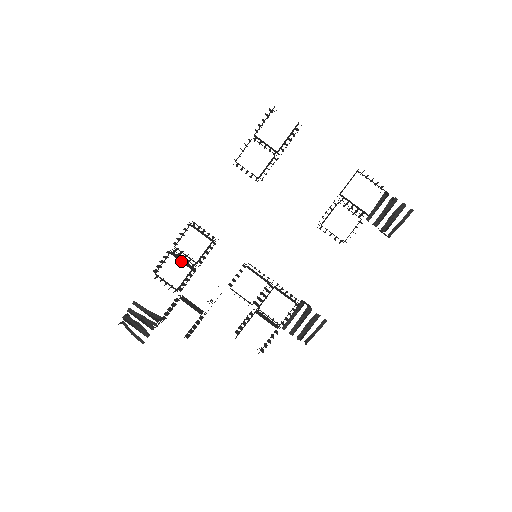
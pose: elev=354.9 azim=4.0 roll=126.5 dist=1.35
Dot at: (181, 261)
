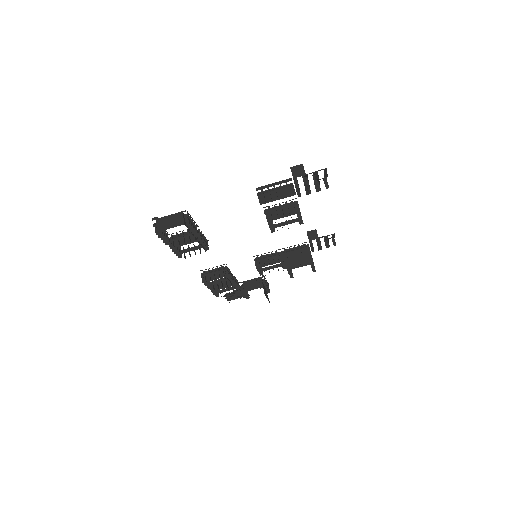
Dot at: (223, 287)
